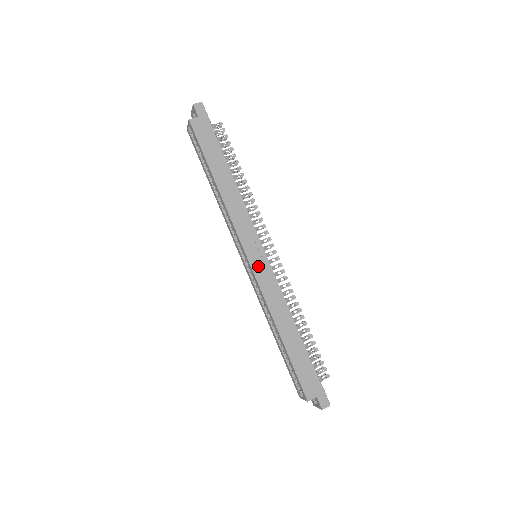
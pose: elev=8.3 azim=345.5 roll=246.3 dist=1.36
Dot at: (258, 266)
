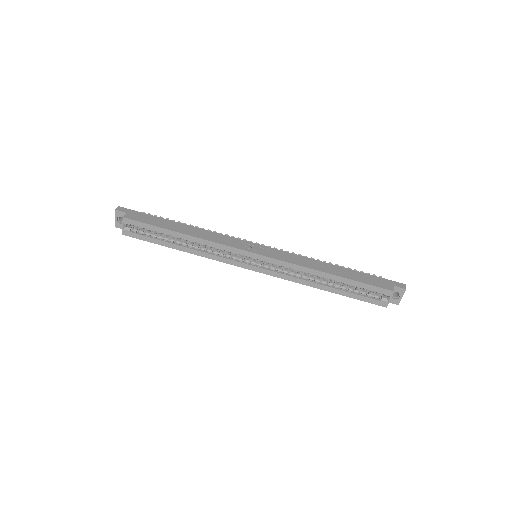
Dot at: (266, 253)
